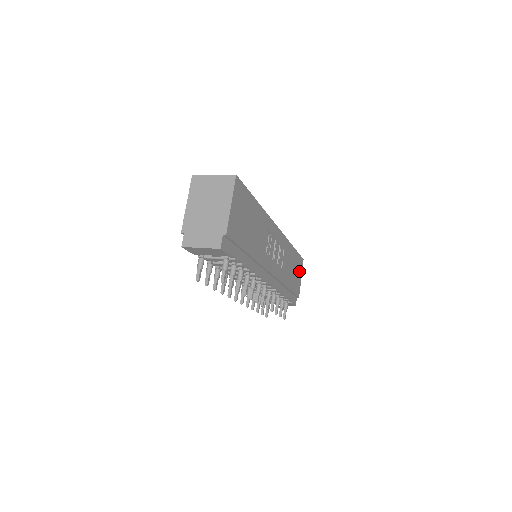
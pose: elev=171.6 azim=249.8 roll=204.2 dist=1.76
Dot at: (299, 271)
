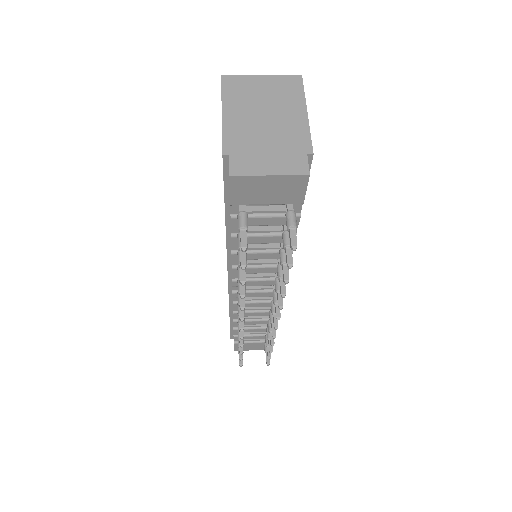
Dot at: occluded
